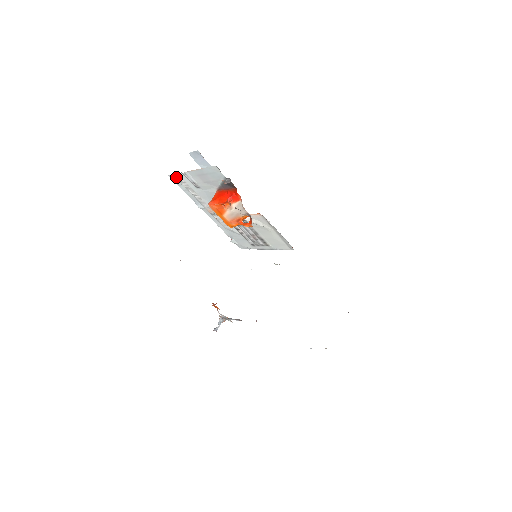
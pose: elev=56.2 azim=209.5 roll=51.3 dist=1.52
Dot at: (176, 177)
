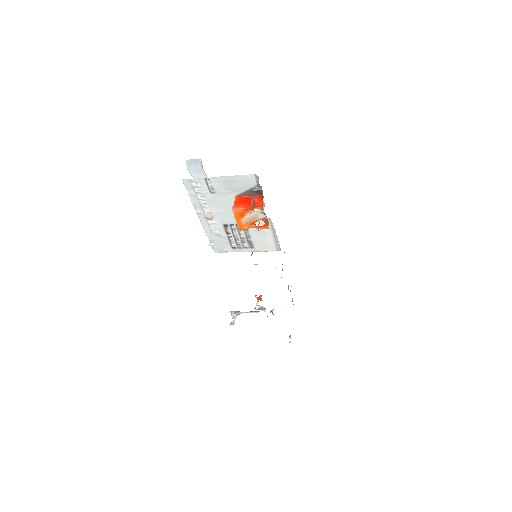
Dot at: (192, 182)
